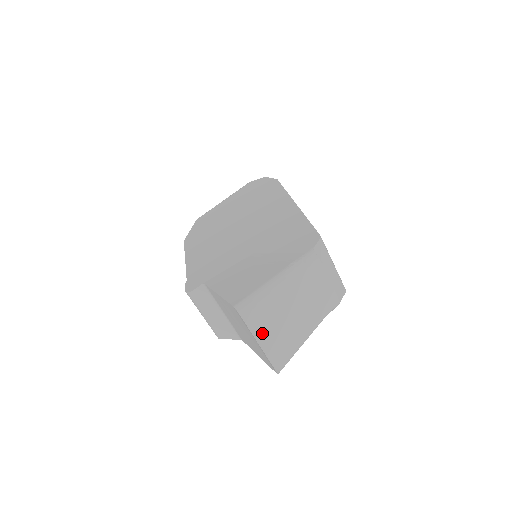
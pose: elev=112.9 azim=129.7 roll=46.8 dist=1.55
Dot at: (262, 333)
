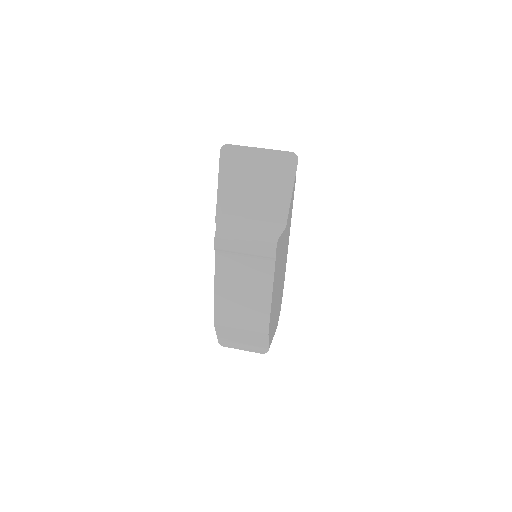
Dot at: occluded
